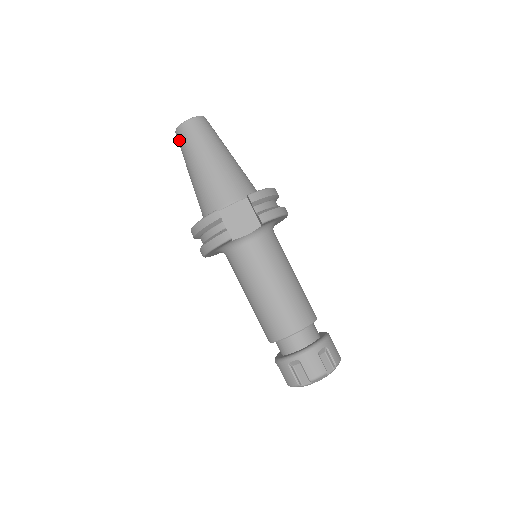
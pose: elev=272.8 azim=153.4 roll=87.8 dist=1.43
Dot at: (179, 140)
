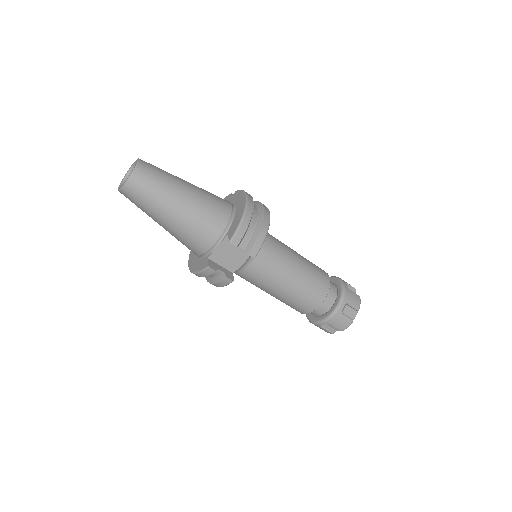
Dot at: occluded
